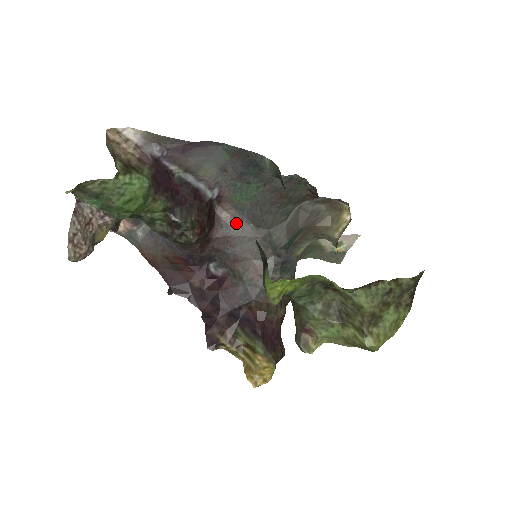
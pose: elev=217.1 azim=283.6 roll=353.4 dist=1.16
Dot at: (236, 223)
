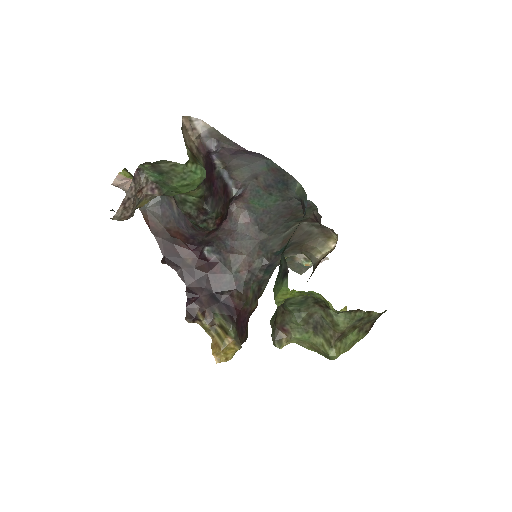
Dot at: (244, 221)
